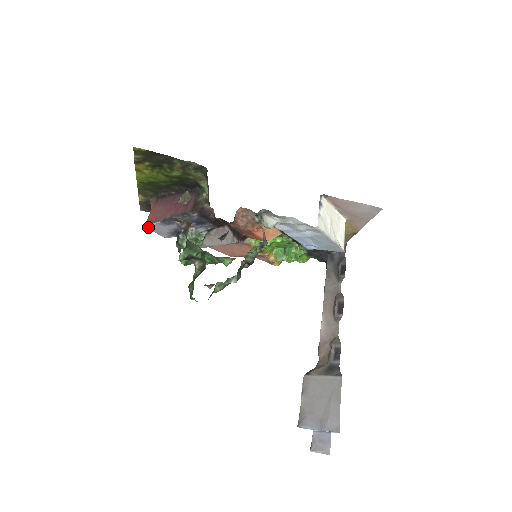
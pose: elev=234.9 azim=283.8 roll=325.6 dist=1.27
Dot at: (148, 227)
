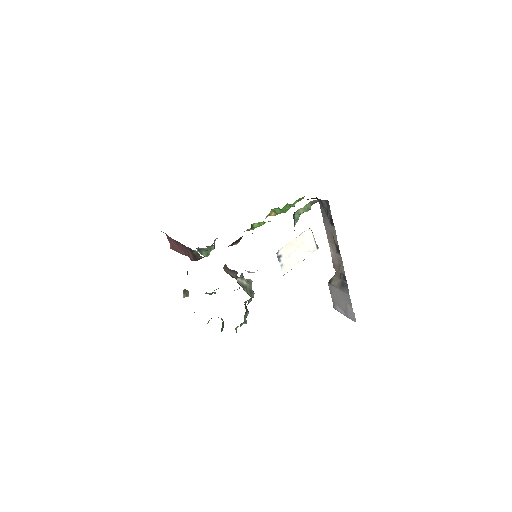
Dot at: occluded
